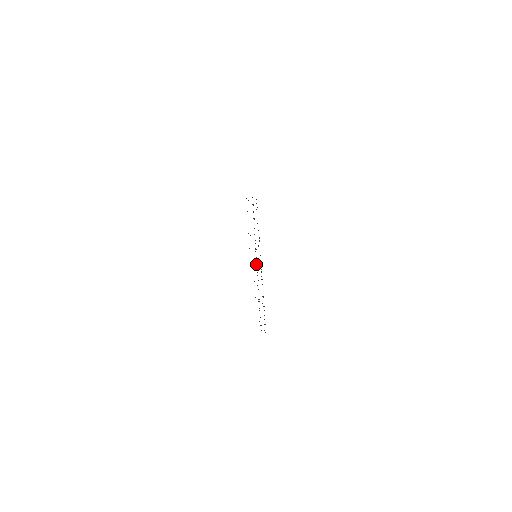
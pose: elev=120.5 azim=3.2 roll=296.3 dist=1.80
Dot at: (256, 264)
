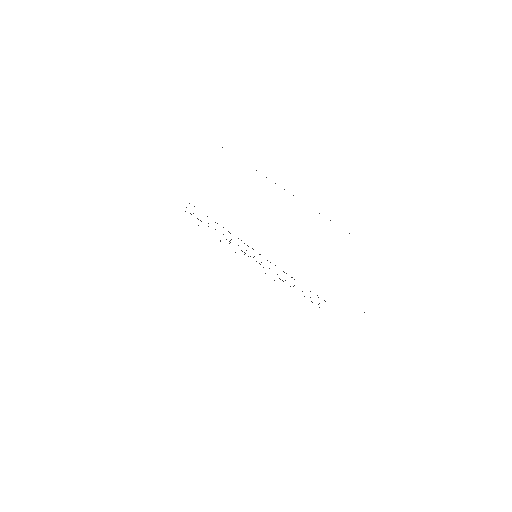
Dot at: (267, 260)
